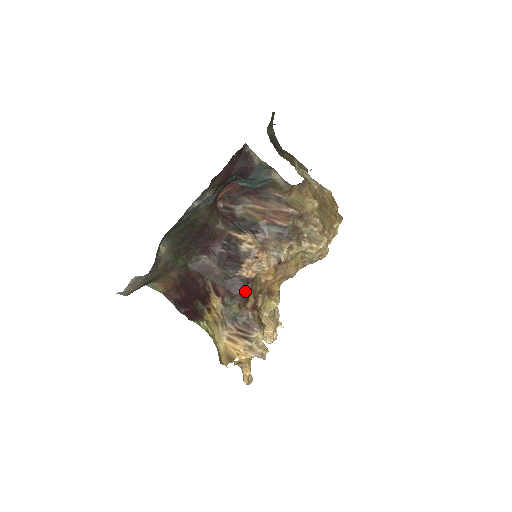
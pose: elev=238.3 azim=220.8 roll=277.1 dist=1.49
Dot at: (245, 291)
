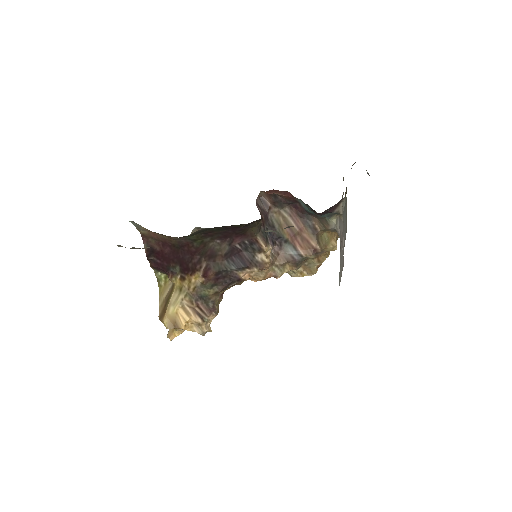
Dot at: (230, 285)
